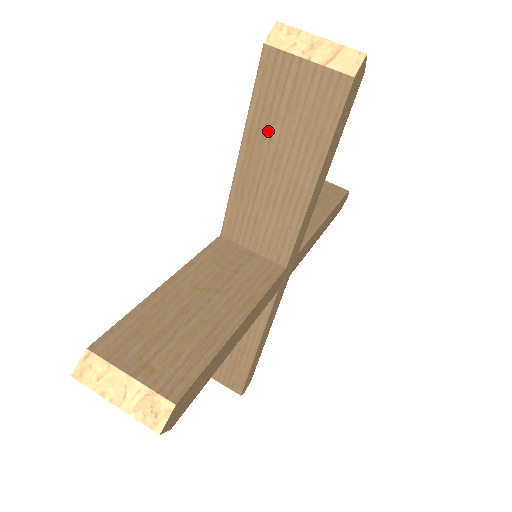
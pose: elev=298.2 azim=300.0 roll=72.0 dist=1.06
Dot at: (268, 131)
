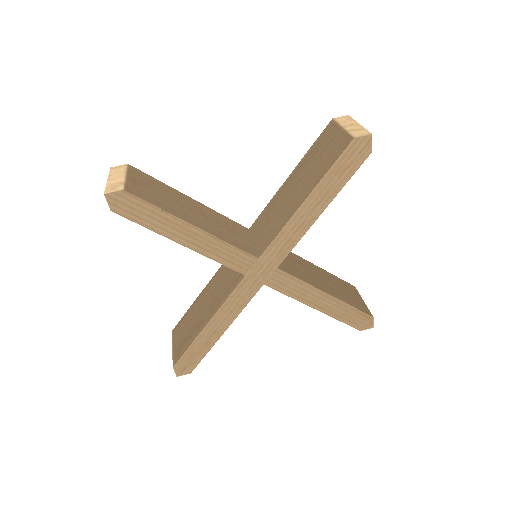
Dot at: (306, 165)
